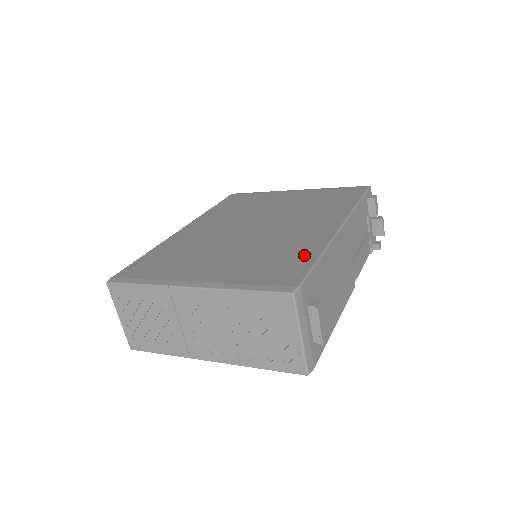
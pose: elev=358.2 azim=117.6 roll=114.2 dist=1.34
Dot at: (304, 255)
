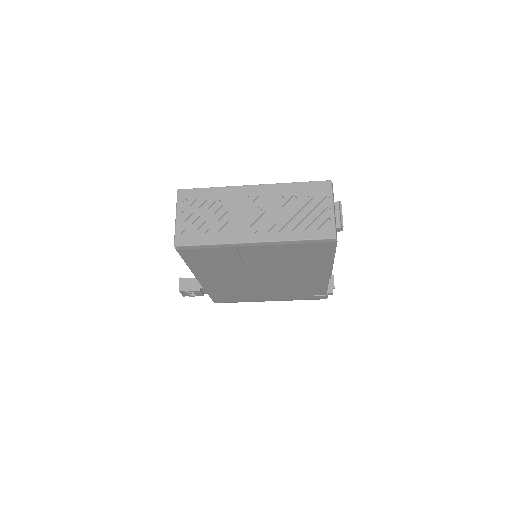
Dot at: occluded
